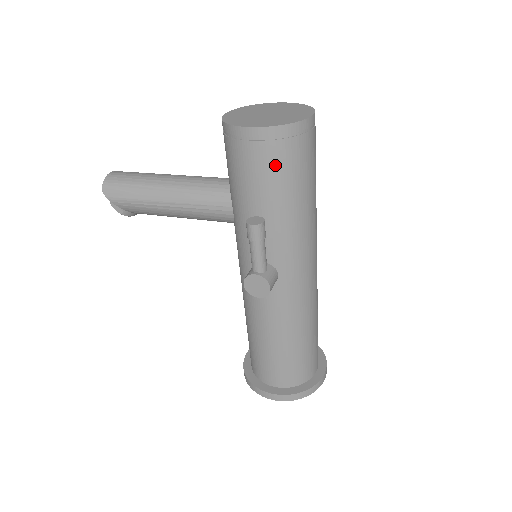
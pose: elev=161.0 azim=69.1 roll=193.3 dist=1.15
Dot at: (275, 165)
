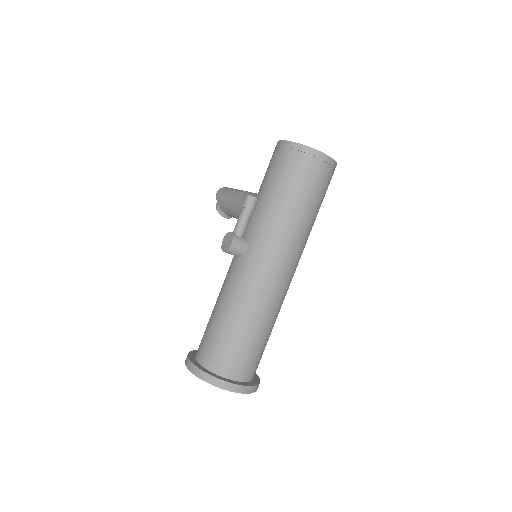
Dot at: (282, 166)
